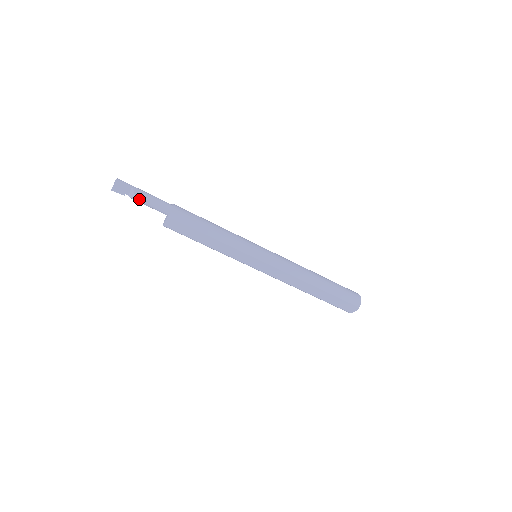
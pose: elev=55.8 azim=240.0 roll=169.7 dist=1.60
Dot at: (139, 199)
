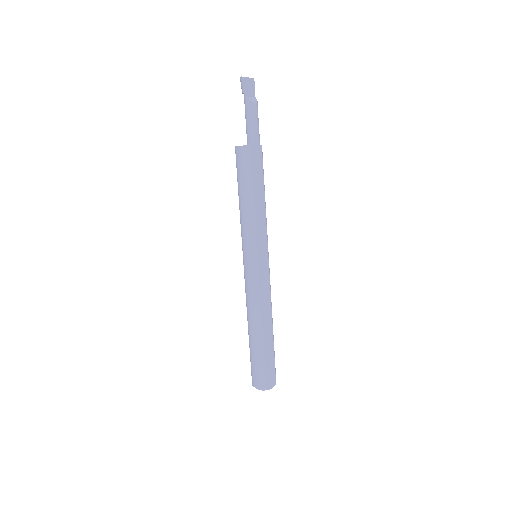
Dot at: (256, 108)
